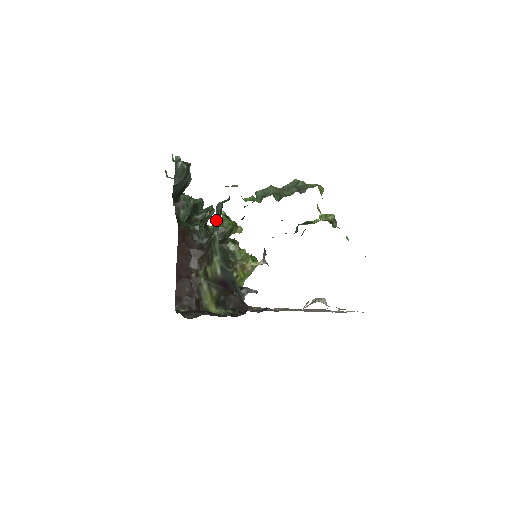
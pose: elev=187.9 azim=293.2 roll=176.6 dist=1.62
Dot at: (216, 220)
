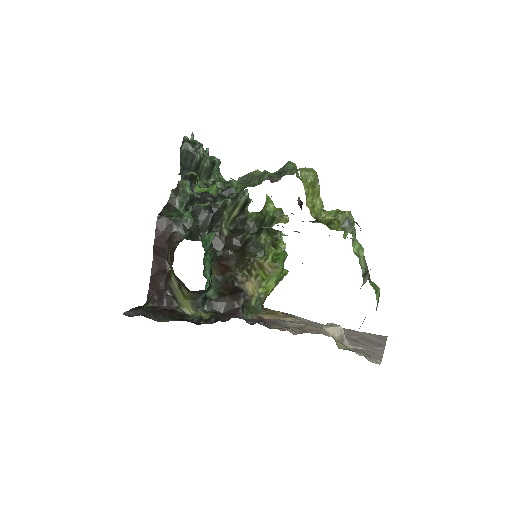
Dot at: occluded
